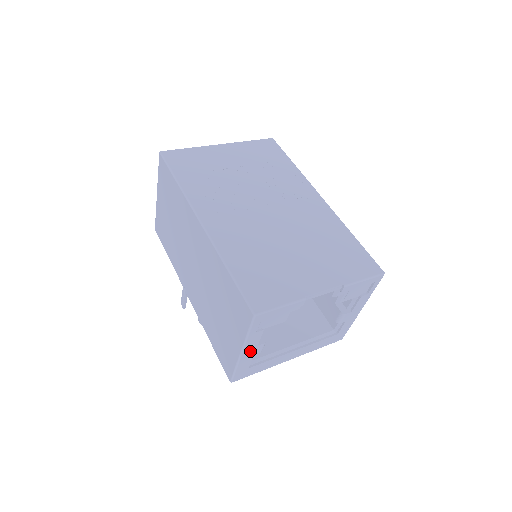
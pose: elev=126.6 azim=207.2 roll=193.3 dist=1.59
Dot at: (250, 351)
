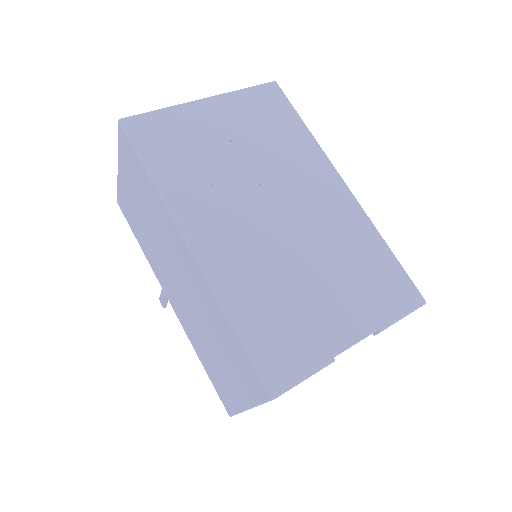
Dot at: occluded
